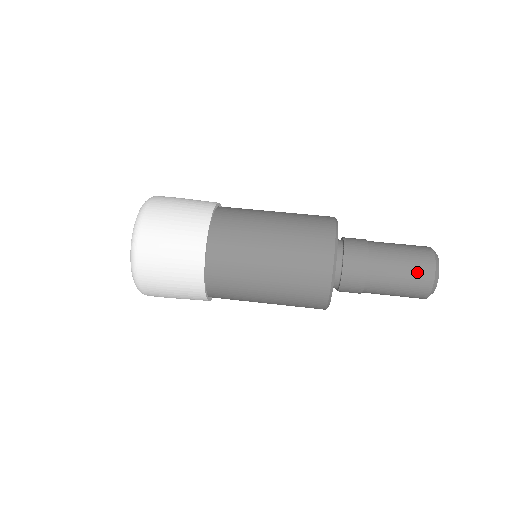
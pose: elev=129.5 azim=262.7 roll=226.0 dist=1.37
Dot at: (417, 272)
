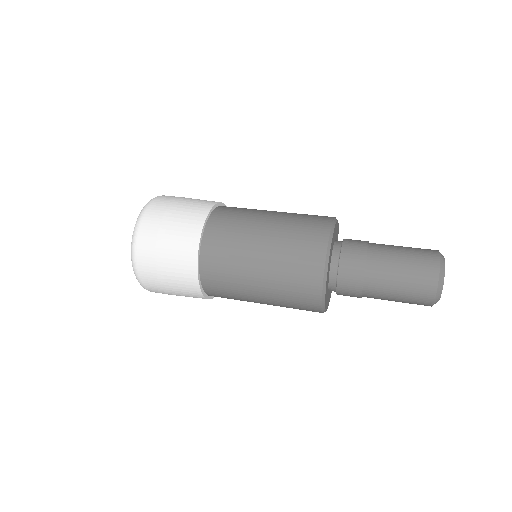
Dot at: (419, 248)
